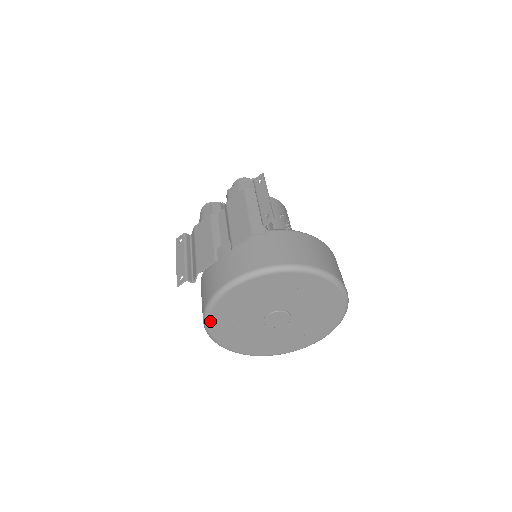
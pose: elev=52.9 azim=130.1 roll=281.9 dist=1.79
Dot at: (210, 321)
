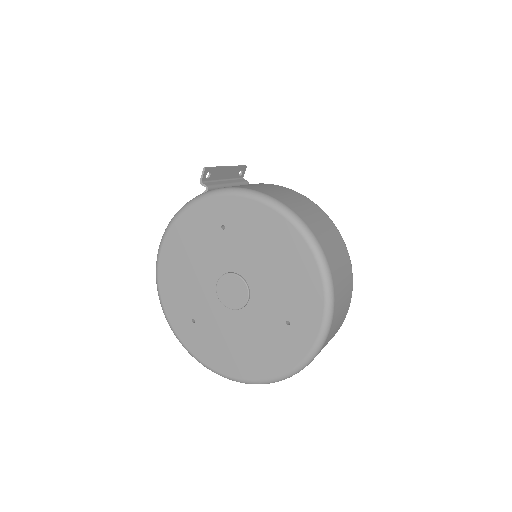
Dot at: (167, 312)
